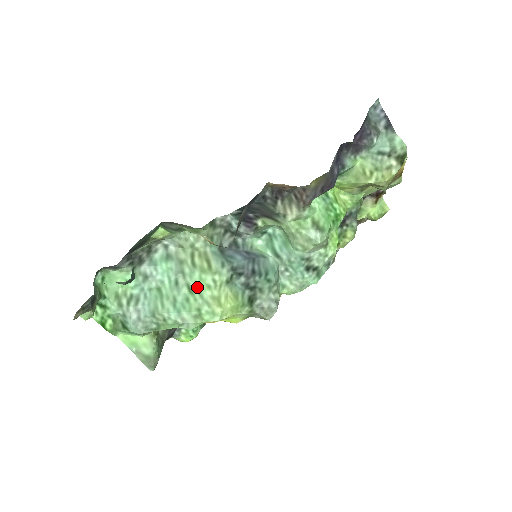
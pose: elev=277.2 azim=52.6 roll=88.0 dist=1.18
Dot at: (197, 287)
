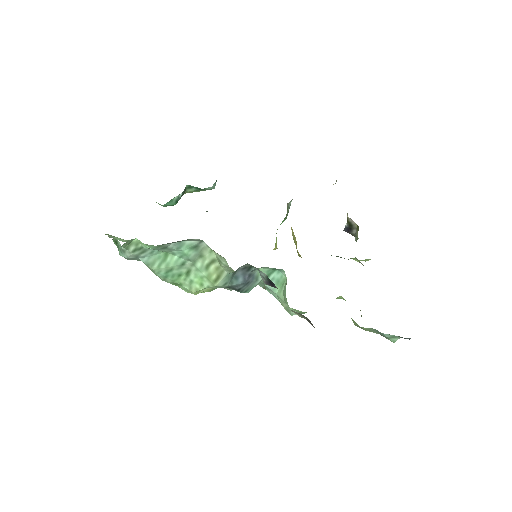
Dot at: (194, 277)
